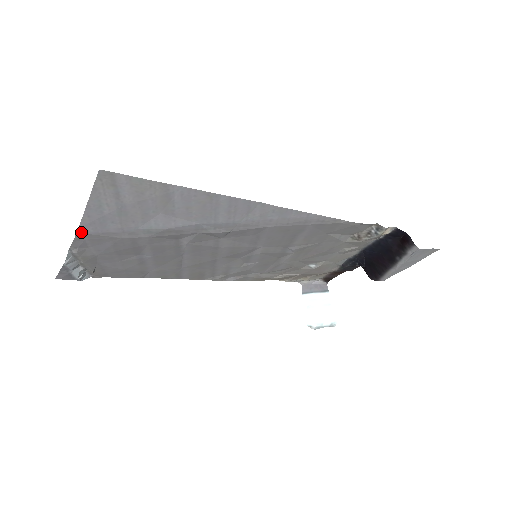
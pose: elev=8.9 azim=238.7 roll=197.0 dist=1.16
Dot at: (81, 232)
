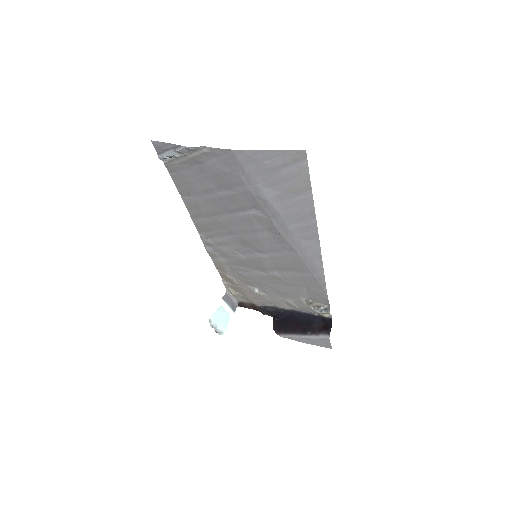
Dot at: (235, 152)
